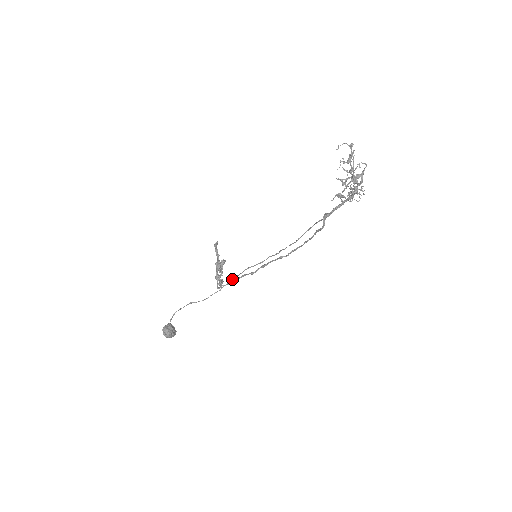
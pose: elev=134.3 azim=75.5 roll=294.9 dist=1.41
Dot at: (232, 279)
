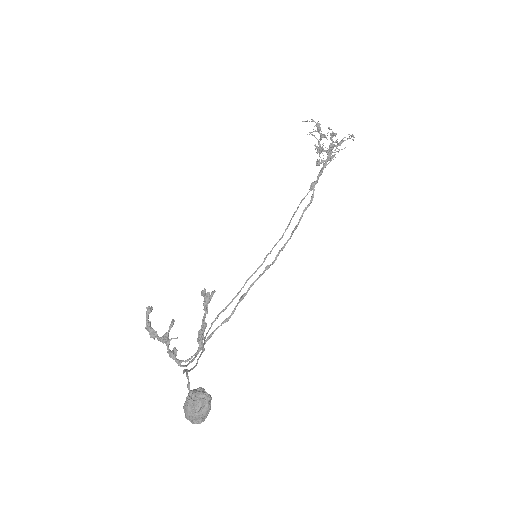
Dot at: (204, 339)
